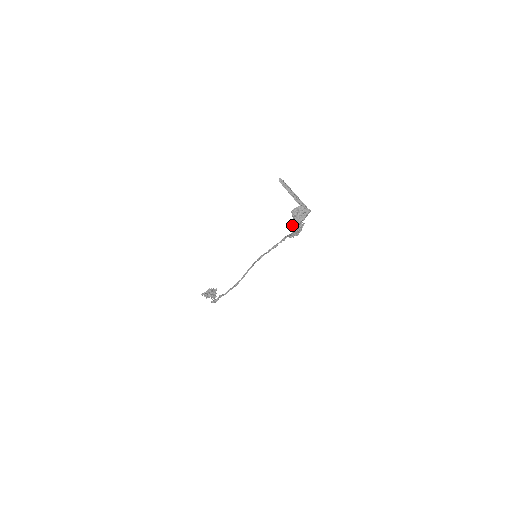
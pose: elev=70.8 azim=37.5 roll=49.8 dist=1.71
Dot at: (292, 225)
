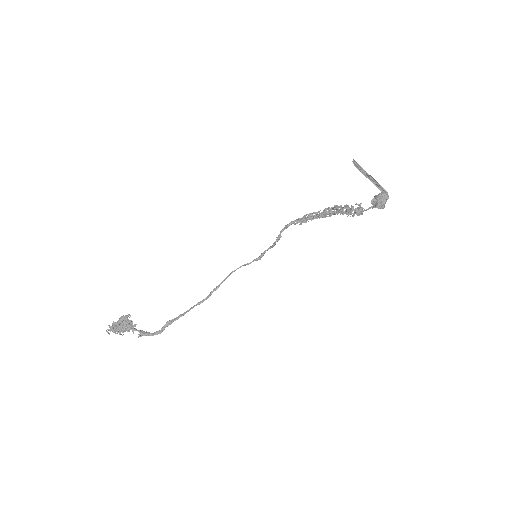
Dot at: (360, 213)
